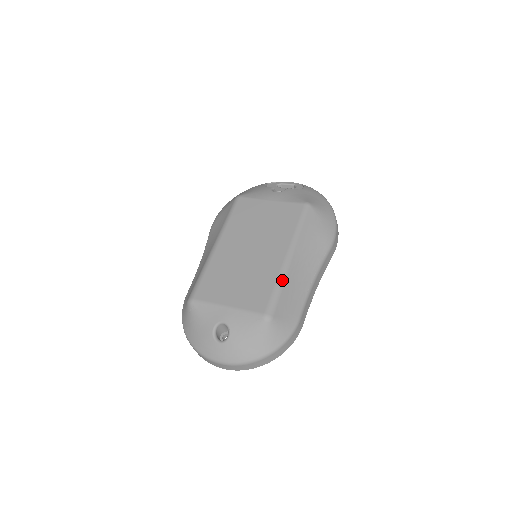
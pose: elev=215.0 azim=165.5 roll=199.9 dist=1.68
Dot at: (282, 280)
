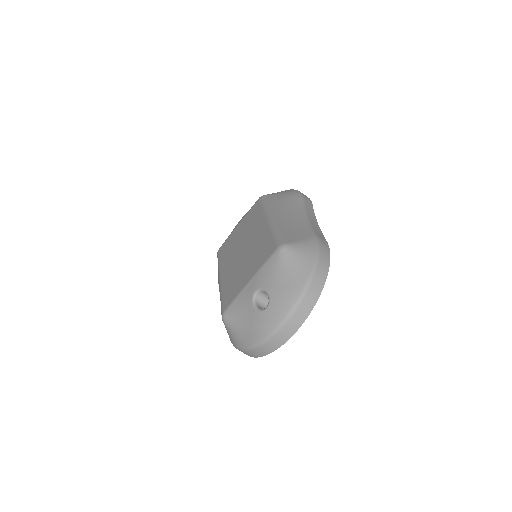
Dot at: (275, 227)
